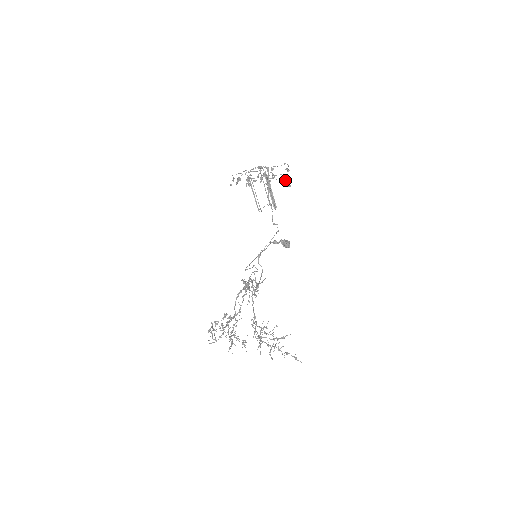
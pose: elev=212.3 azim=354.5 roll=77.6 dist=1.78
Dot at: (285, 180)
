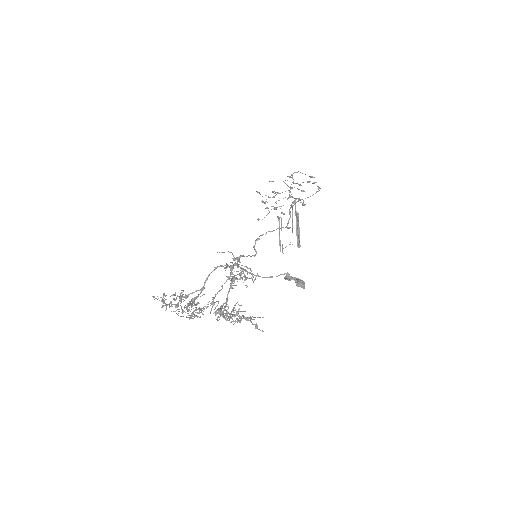
Dot at: occluded
